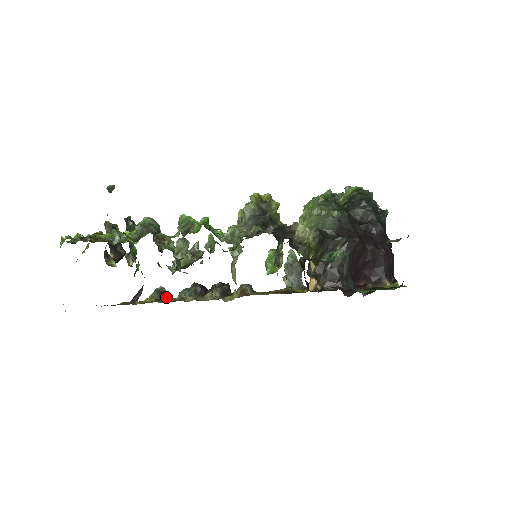
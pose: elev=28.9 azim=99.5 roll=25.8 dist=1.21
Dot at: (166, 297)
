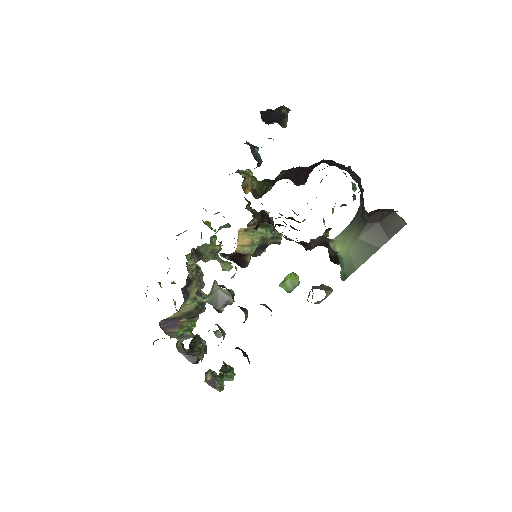
Dot at: (199, 346)
